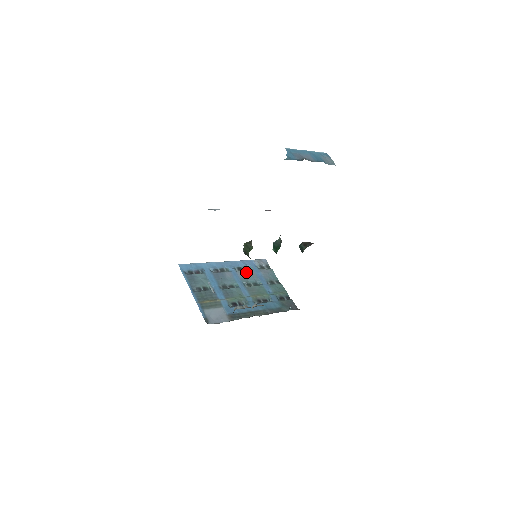
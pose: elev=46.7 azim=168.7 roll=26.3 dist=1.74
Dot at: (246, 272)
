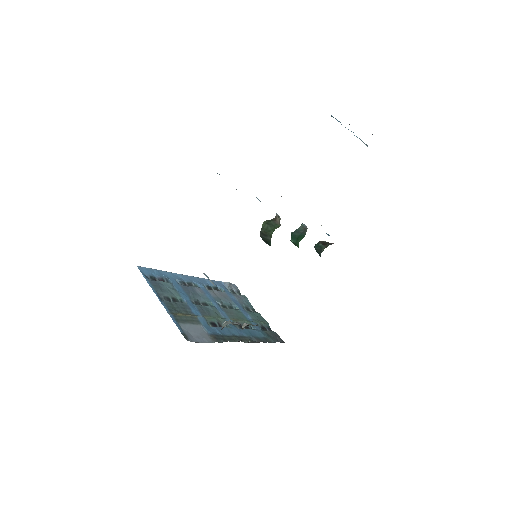
Dot at: (218, 292)
